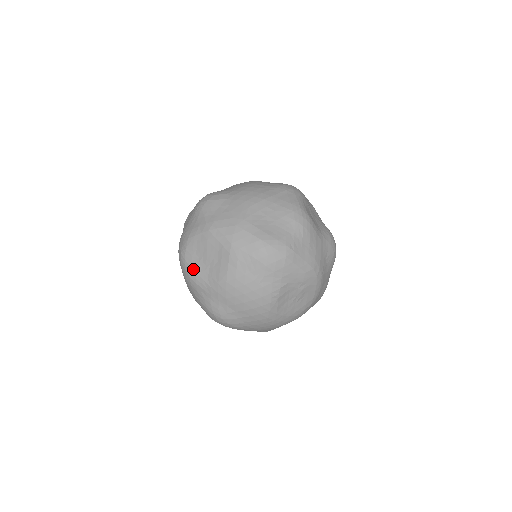
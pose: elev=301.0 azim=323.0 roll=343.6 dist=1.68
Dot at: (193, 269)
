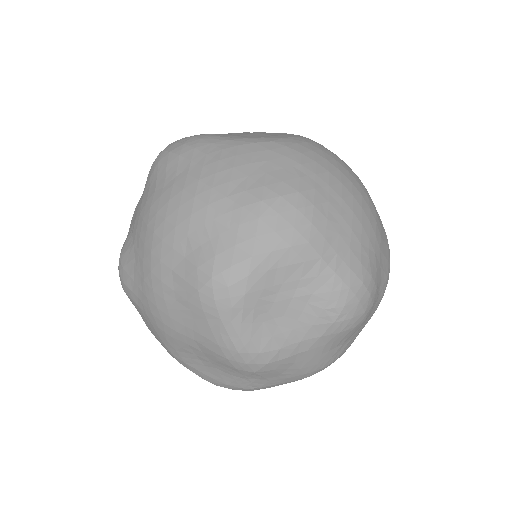
Dot at: occluded
